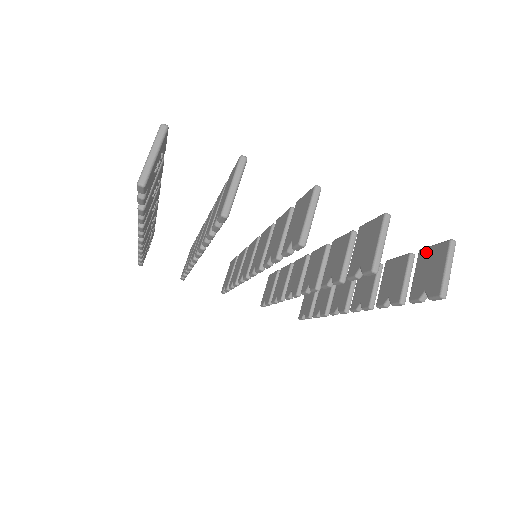
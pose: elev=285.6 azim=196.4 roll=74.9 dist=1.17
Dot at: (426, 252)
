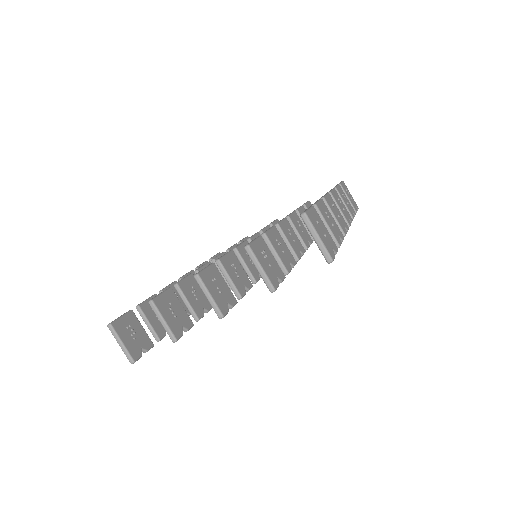
Dot at: occluded
